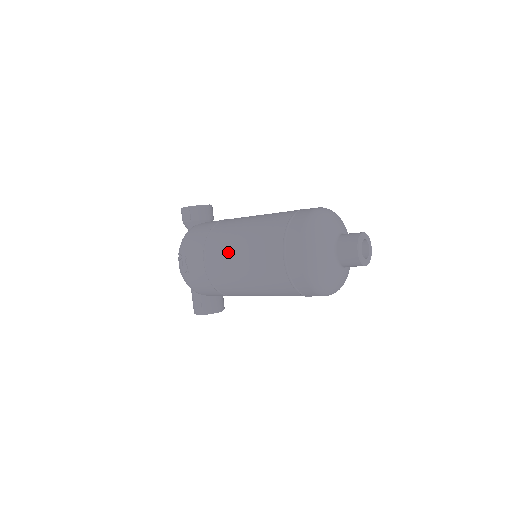
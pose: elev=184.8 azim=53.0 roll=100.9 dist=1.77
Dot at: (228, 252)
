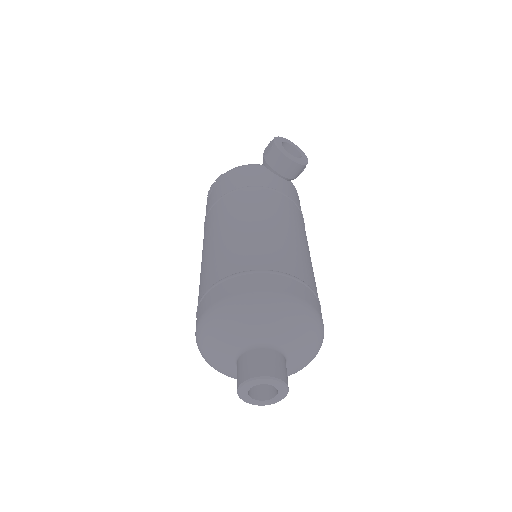
Dot at: (216, 224)
